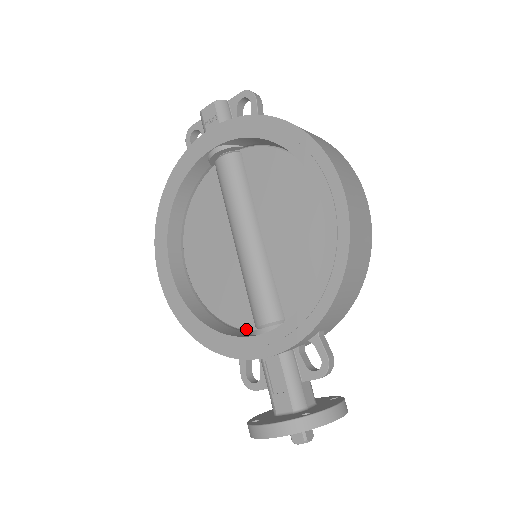
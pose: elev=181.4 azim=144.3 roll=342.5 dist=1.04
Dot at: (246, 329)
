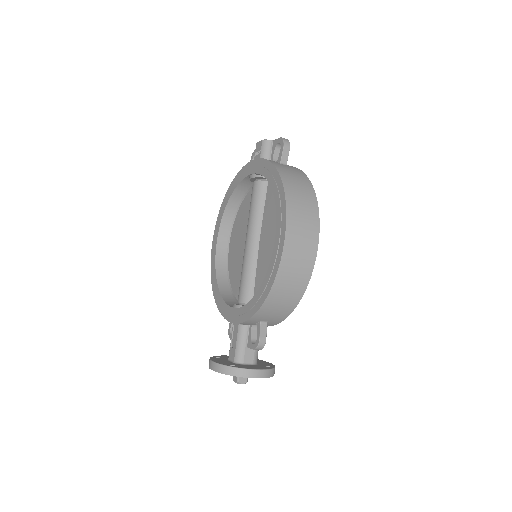
Dot at: occluded
